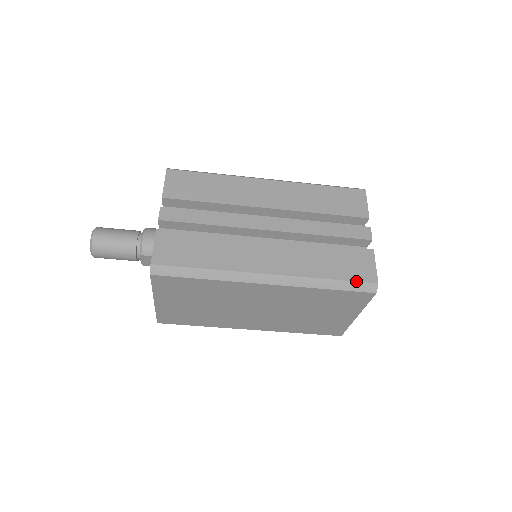
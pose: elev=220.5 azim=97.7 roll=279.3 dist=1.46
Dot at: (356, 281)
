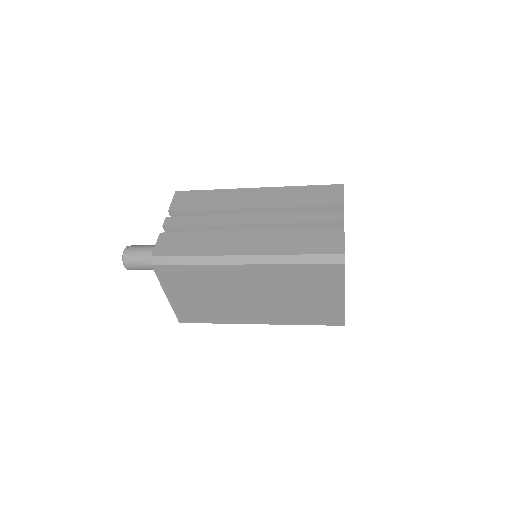
Dot at: (323, 254)
